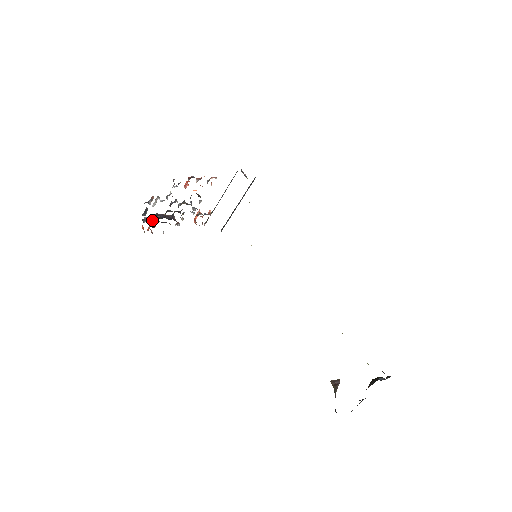
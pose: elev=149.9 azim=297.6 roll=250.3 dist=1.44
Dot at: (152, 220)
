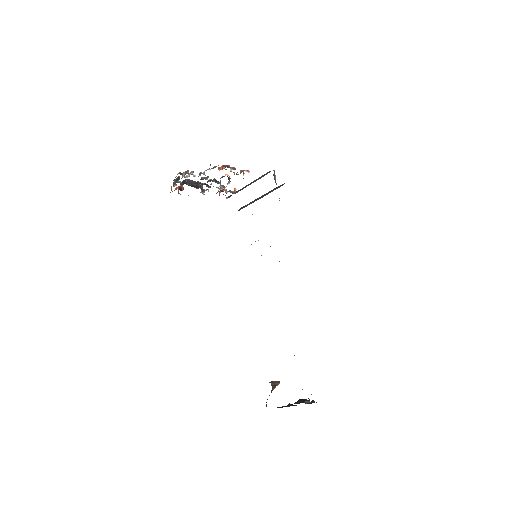
Dot at: (182, 182)
